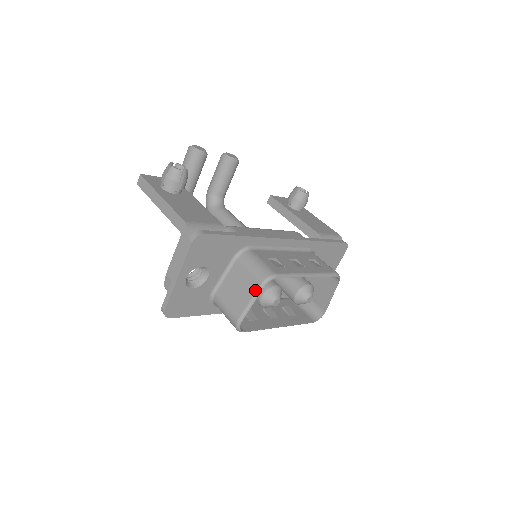
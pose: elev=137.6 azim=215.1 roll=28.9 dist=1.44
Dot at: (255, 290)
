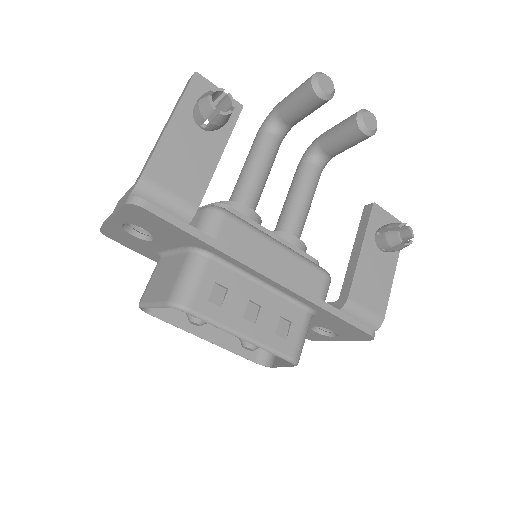
Dot at: (162, 300)
